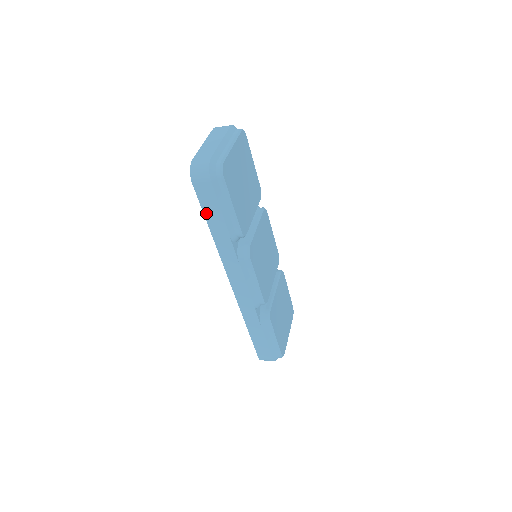
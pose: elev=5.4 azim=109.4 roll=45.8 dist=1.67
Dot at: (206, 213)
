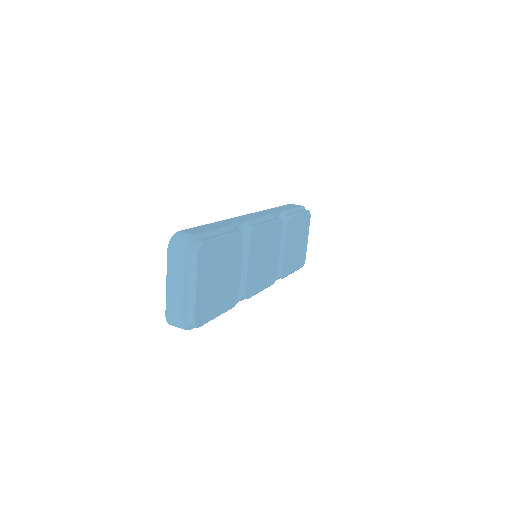
Dot at: occluded
